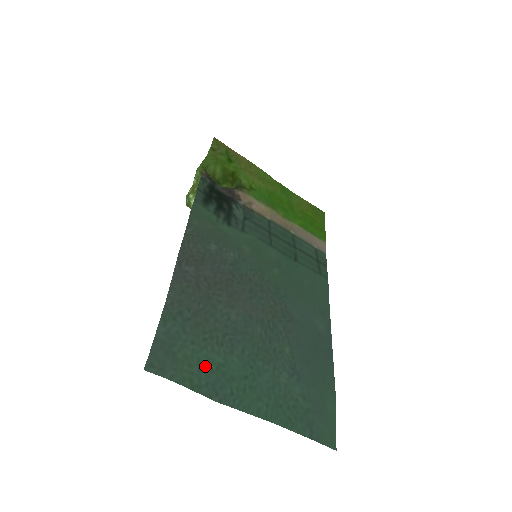
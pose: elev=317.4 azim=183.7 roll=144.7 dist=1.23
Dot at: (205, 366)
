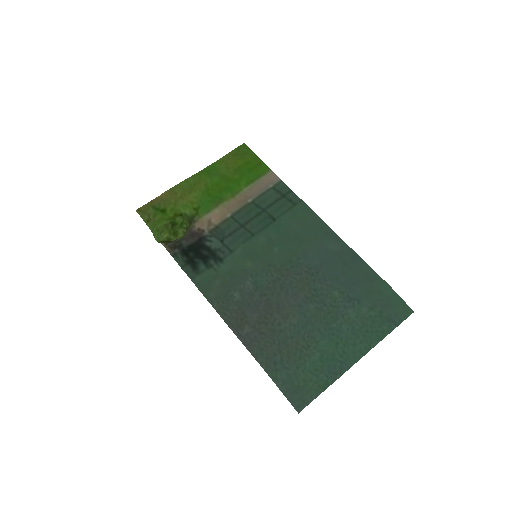
Dot at: (316, 370)
